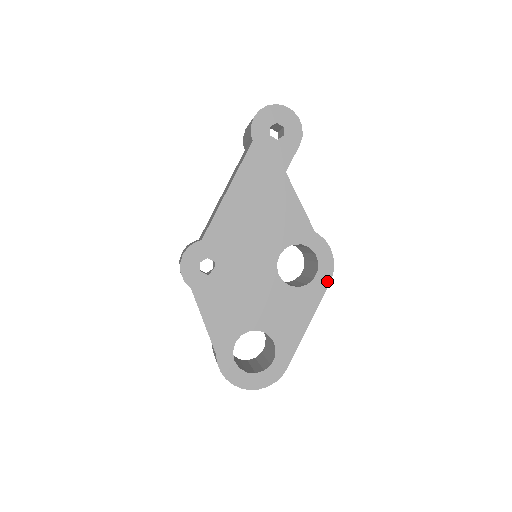
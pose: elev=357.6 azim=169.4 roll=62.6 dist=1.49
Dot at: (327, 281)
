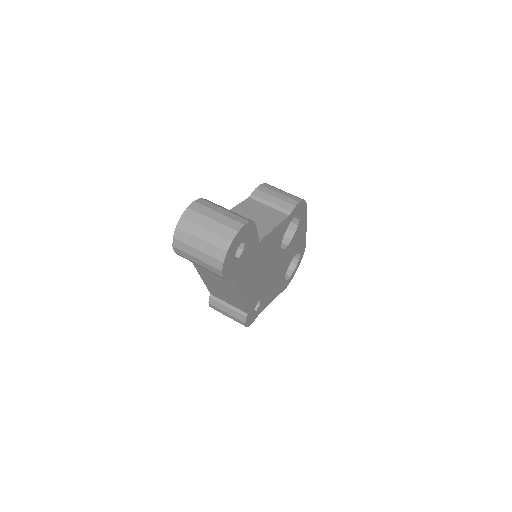
Dot at: (305, 208)
